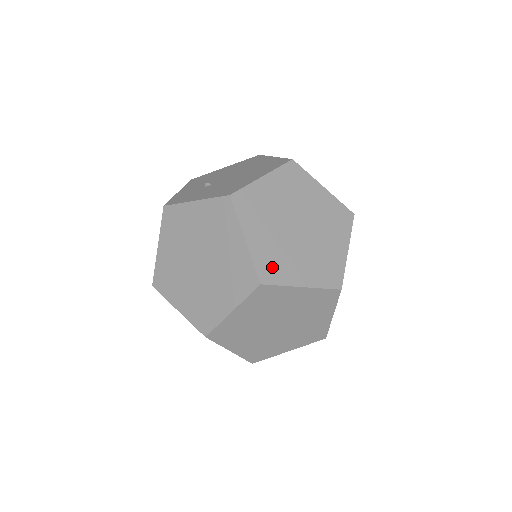
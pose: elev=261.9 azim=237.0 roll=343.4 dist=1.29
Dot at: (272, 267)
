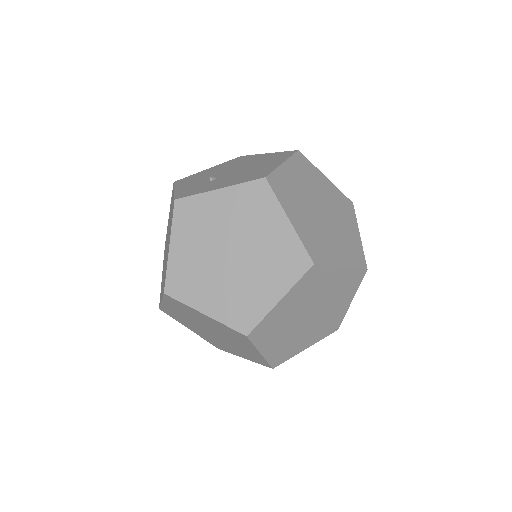
Dot at: (317, 248)
